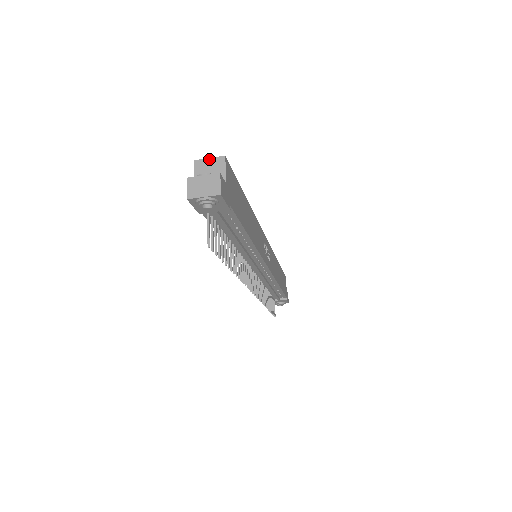
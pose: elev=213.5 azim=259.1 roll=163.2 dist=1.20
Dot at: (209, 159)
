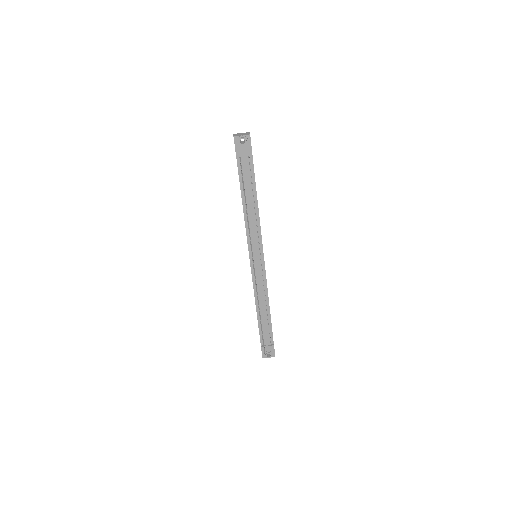
Dot at: occluded
